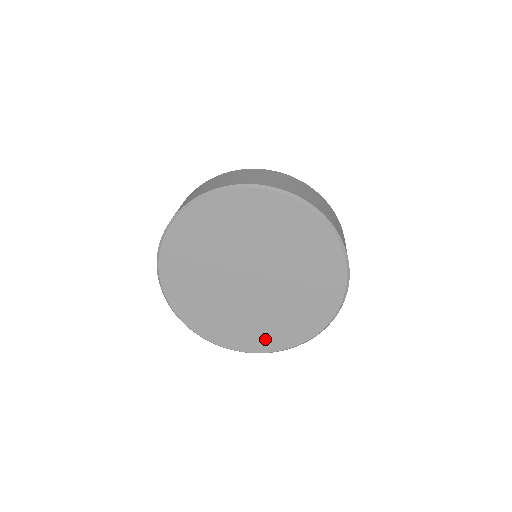
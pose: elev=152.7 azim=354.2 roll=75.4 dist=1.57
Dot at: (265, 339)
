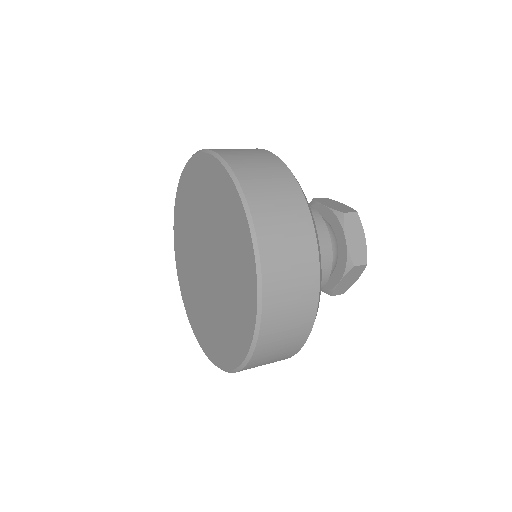
Dot at: (219, 348)
